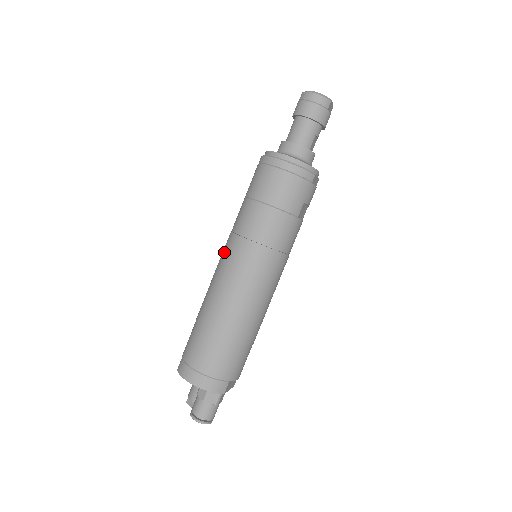
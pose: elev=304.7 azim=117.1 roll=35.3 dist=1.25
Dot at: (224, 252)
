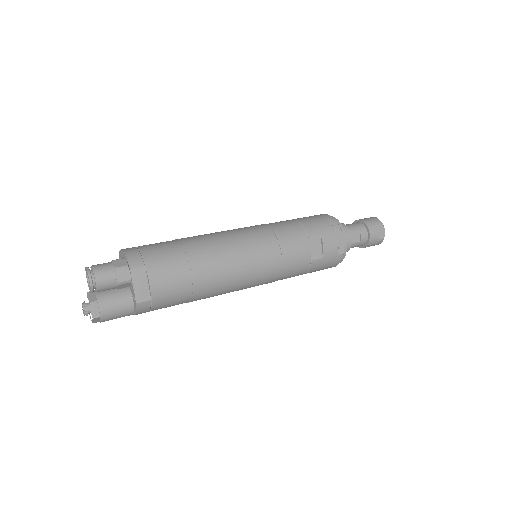
Dot at: occluded
